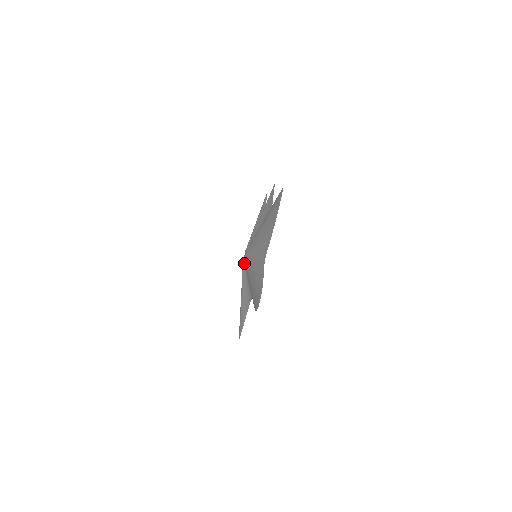
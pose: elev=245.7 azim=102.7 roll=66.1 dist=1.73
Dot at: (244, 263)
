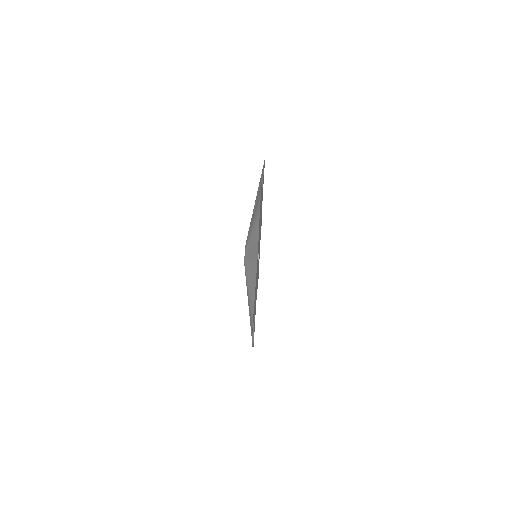
Dot at: (245, 255)
